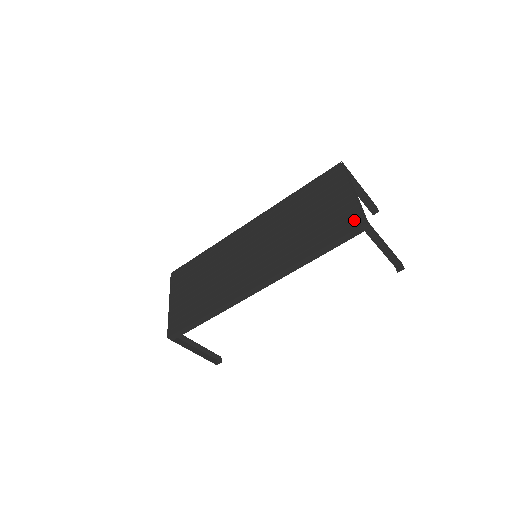
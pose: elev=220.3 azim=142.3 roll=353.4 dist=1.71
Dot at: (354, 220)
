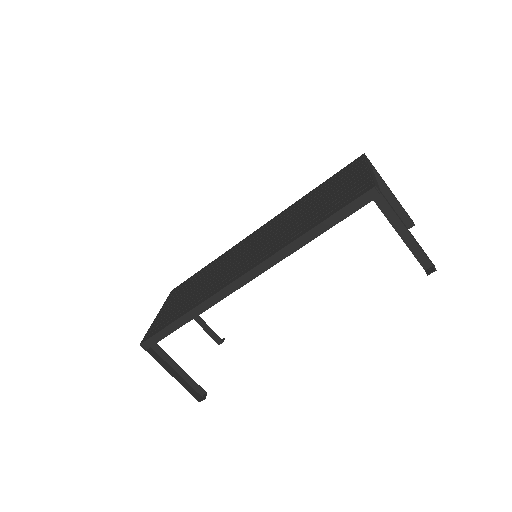
Dot at: (363, 188)
